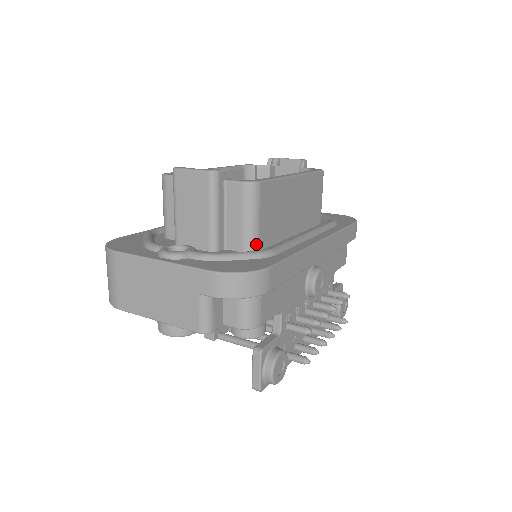
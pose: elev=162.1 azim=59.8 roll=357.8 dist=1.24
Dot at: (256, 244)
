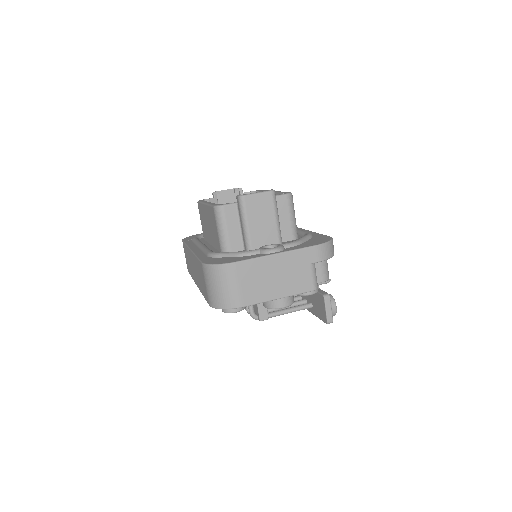
Dot at: (297, 233)
